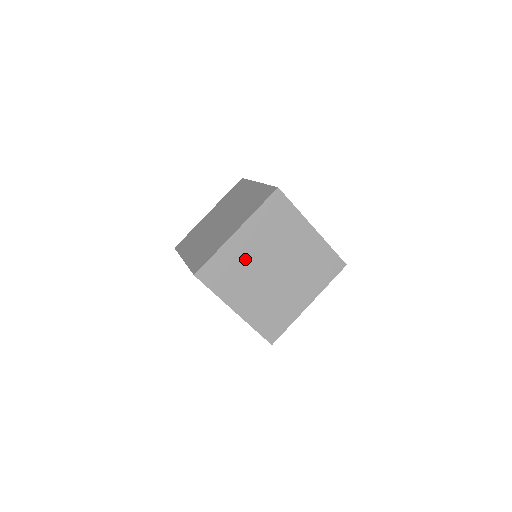
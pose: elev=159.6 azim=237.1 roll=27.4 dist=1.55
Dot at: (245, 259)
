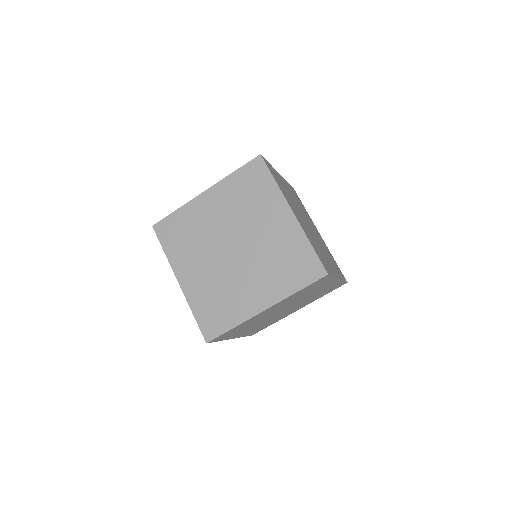
Dot at: (289, 193)
